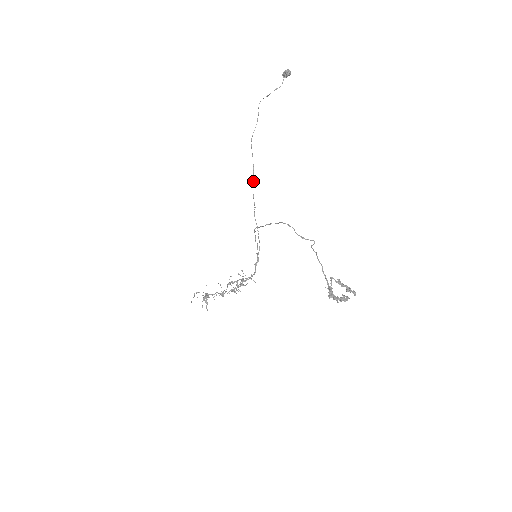
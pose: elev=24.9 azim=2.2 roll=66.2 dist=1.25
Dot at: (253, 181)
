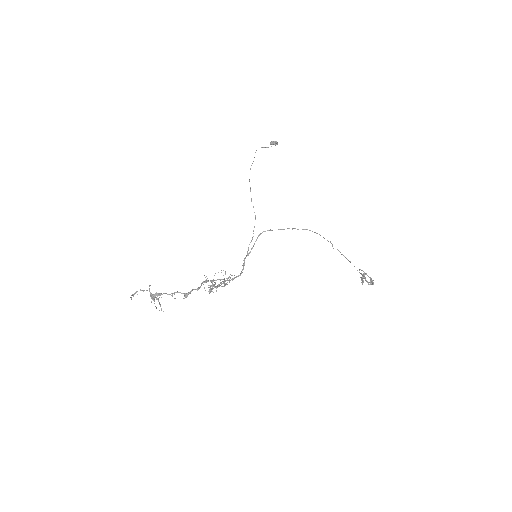
Dot at: occluded
